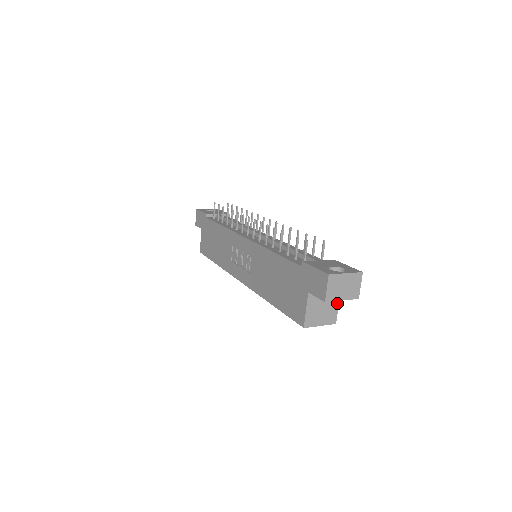
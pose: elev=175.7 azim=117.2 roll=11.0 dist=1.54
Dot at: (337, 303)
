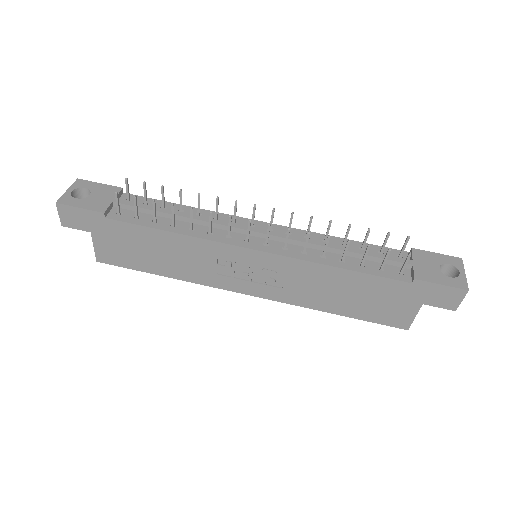
Dot at: occluded
